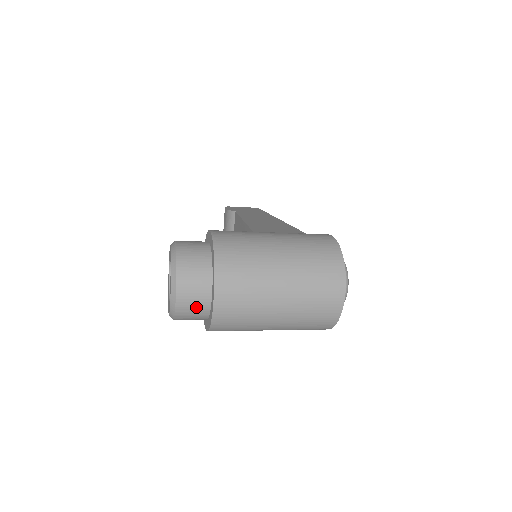
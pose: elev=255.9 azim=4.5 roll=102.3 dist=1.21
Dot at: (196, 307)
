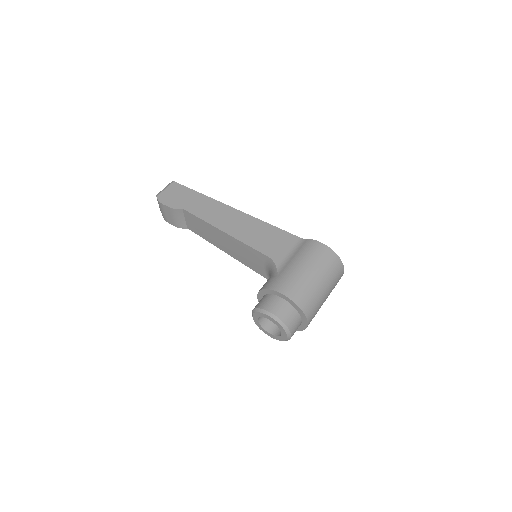
Dot at: occluded
